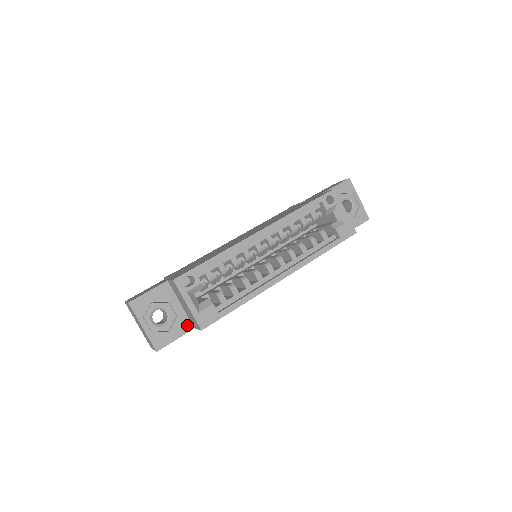
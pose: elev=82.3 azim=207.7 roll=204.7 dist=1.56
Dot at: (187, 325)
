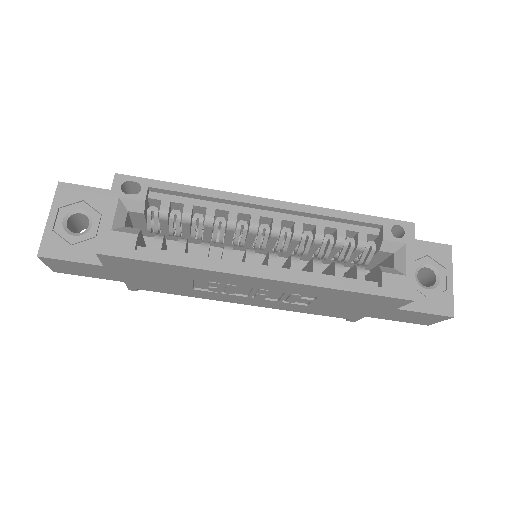
Dot at: occluded
